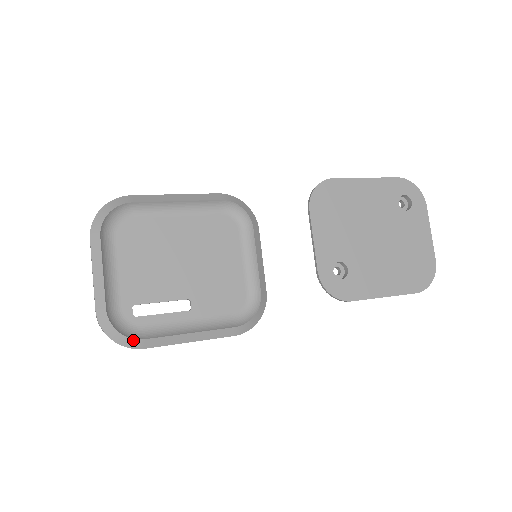
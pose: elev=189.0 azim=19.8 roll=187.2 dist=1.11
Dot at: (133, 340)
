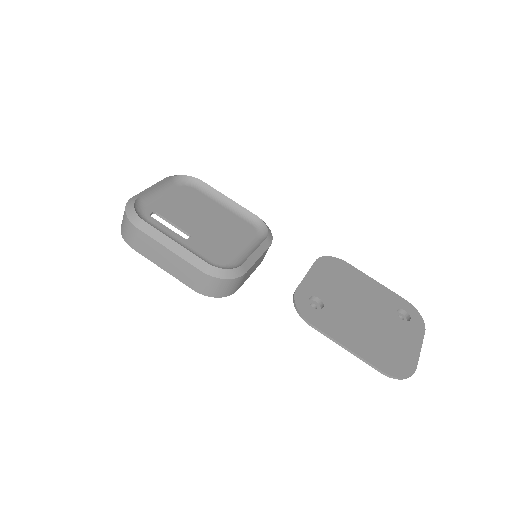
Dot at: (137, 217)
